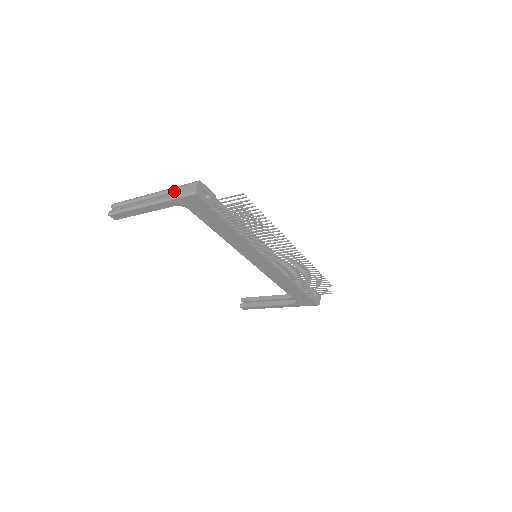
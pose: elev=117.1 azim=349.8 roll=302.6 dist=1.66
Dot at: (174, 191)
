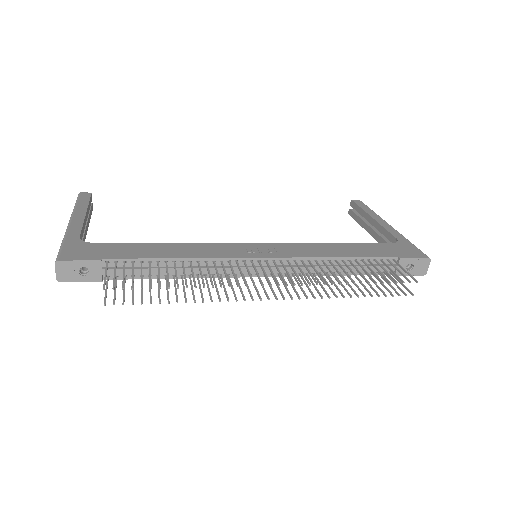
Dot at: occluded
